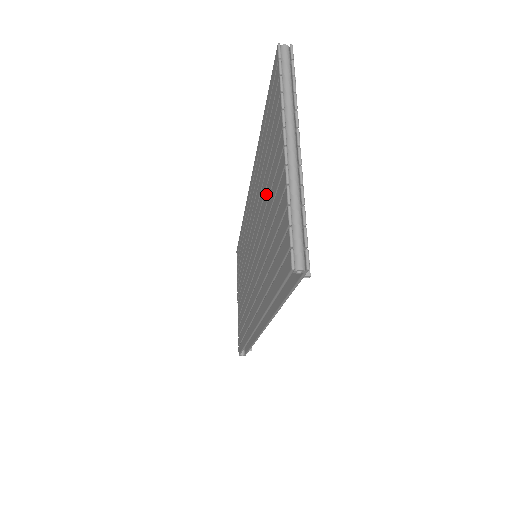
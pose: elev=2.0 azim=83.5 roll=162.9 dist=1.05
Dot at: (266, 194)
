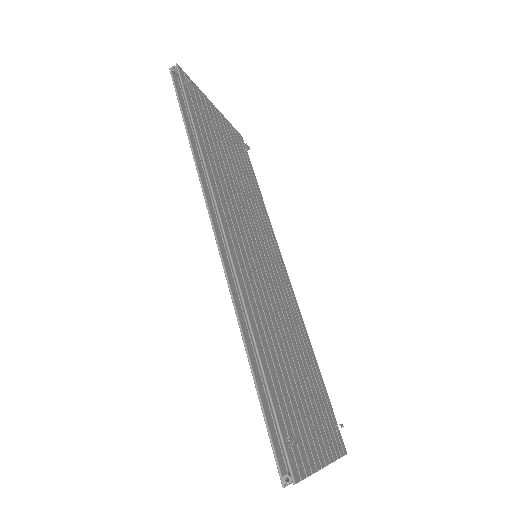
Dot at: occluded
